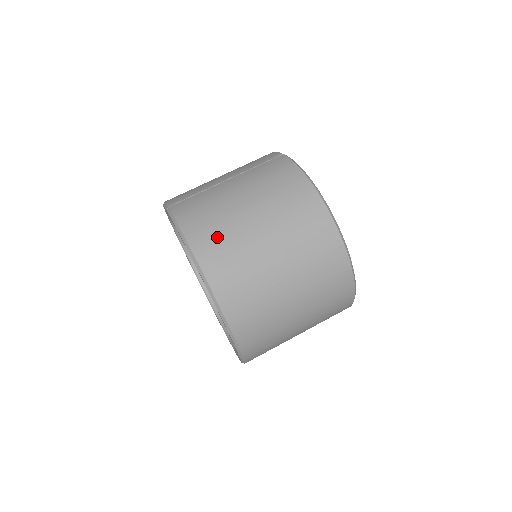
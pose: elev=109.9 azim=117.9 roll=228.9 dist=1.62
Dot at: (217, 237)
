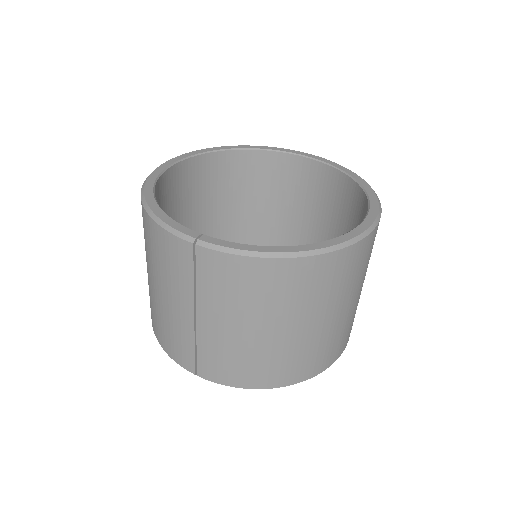
Dot at: (277, 367)
